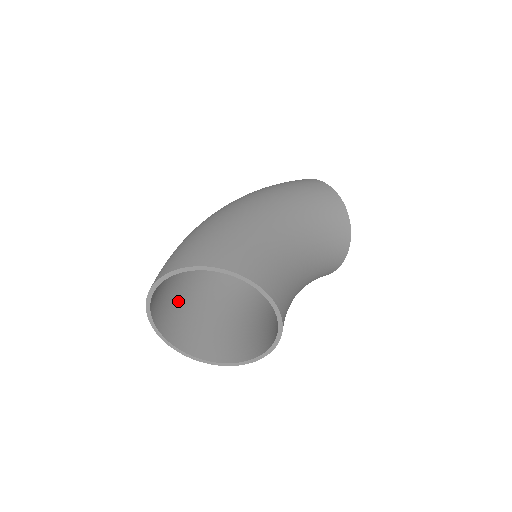
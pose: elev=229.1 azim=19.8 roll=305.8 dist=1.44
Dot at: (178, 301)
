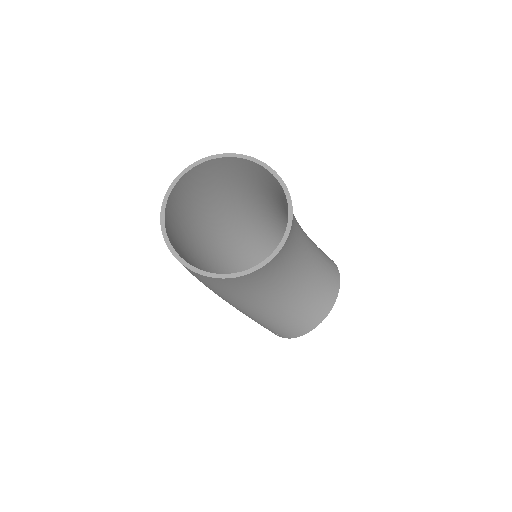
Dot at: (181, 248)
